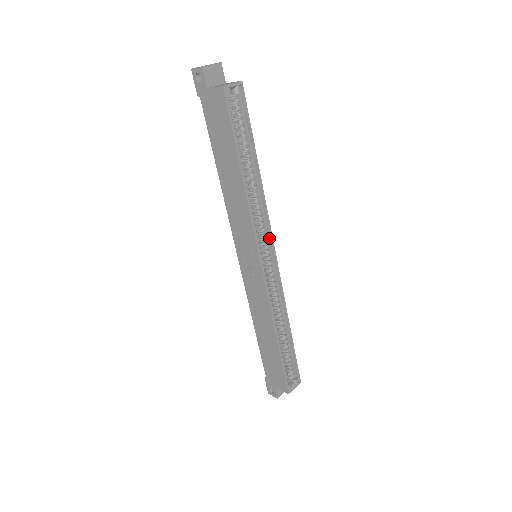
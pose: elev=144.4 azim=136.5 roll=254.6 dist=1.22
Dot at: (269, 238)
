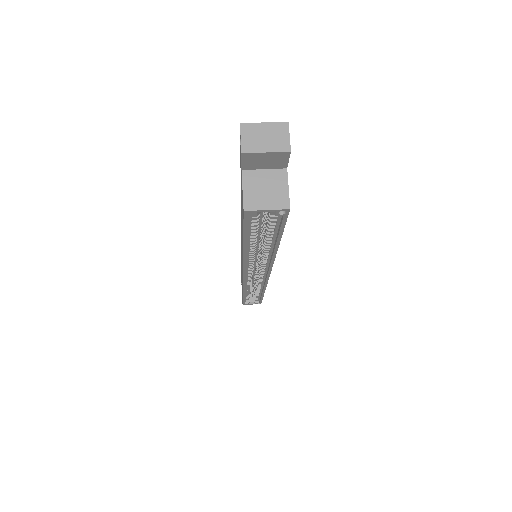
Dot at: occluded
